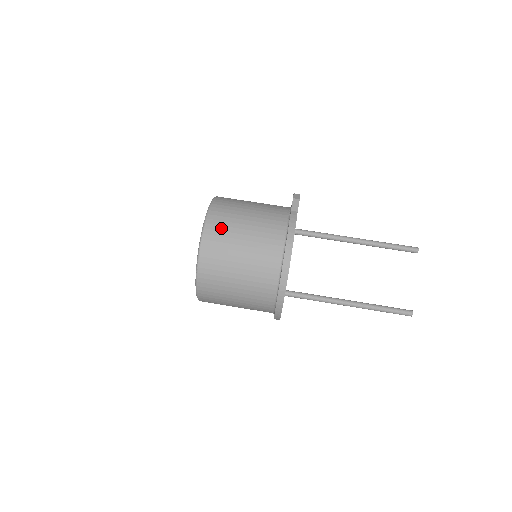
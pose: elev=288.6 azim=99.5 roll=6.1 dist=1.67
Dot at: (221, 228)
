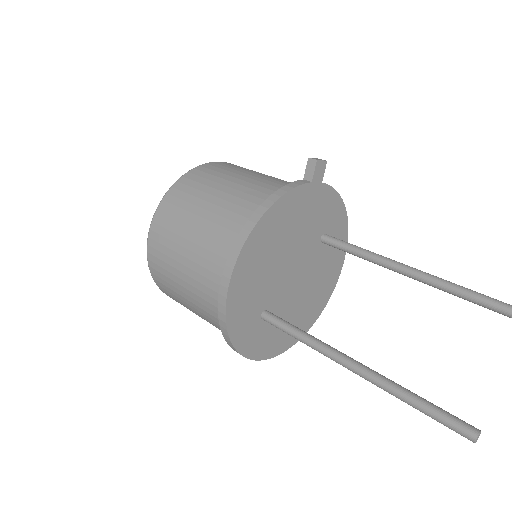
Dot at: (200, 179)
